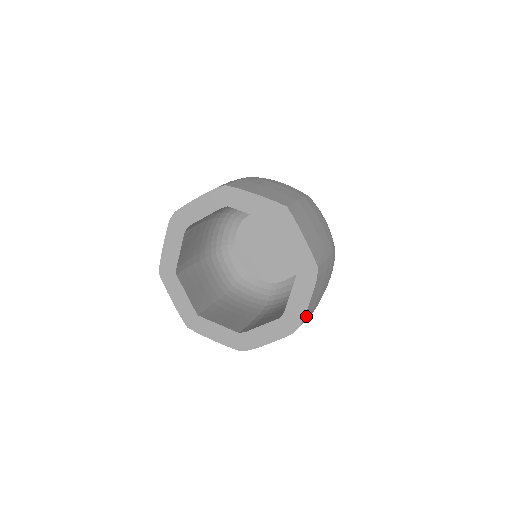
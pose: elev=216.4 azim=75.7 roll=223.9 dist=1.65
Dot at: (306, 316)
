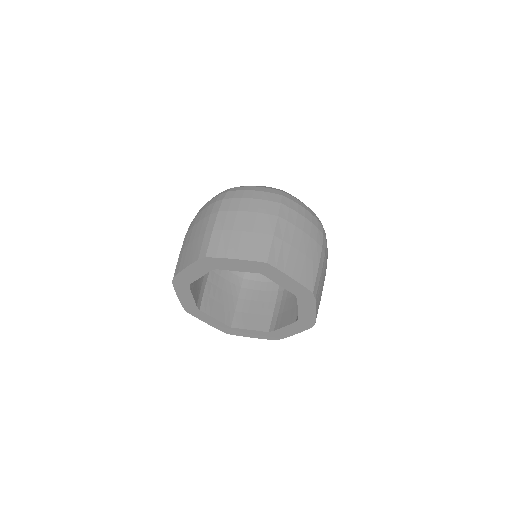
Dot at: (317, 312)
